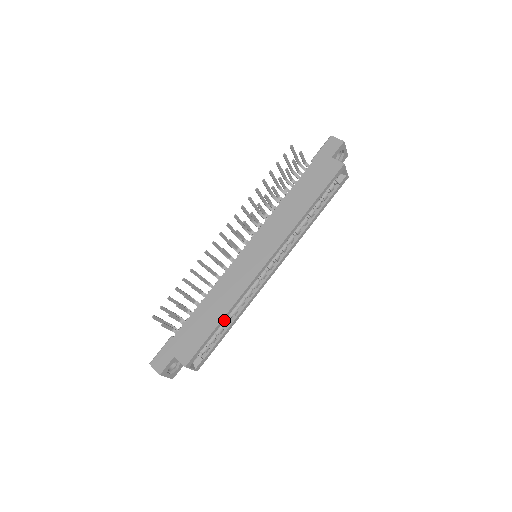
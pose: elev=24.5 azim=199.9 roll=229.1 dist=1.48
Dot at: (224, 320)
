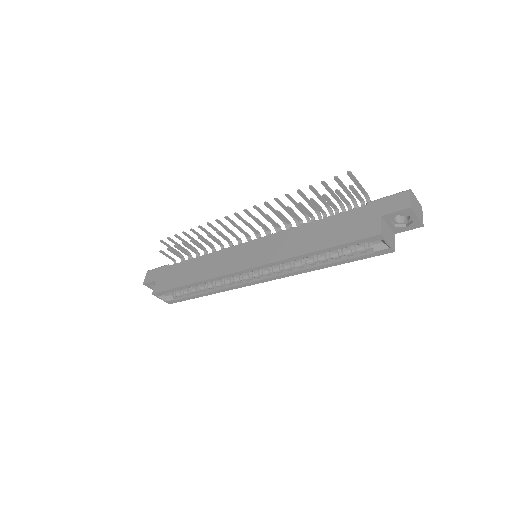
Dot at: occluded
